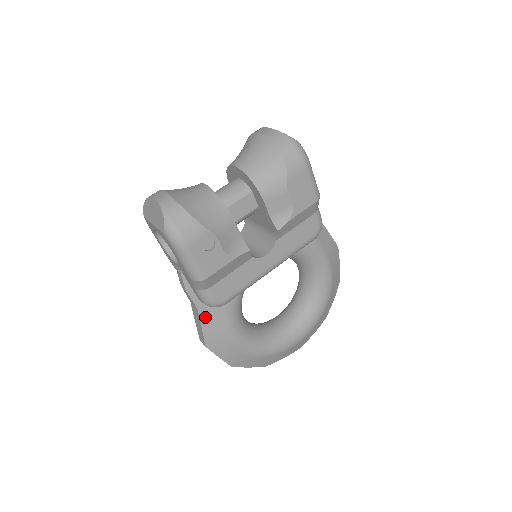
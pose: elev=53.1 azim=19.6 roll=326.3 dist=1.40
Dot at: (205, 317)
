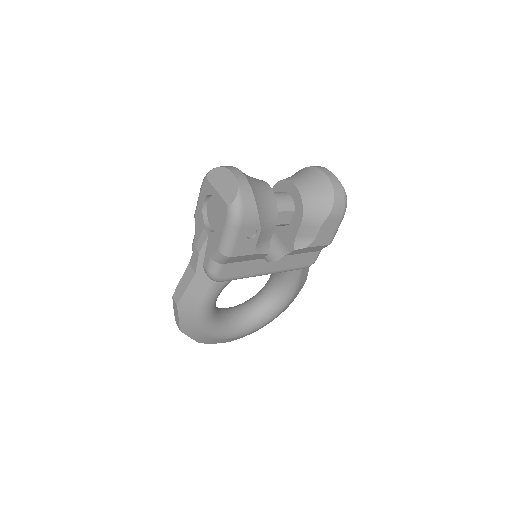
Dot at: (196, 282)
